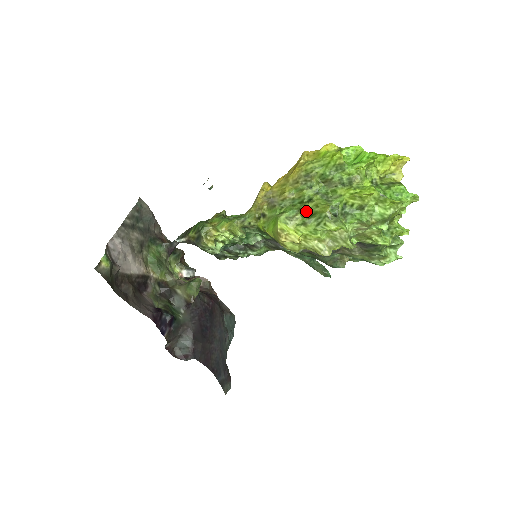
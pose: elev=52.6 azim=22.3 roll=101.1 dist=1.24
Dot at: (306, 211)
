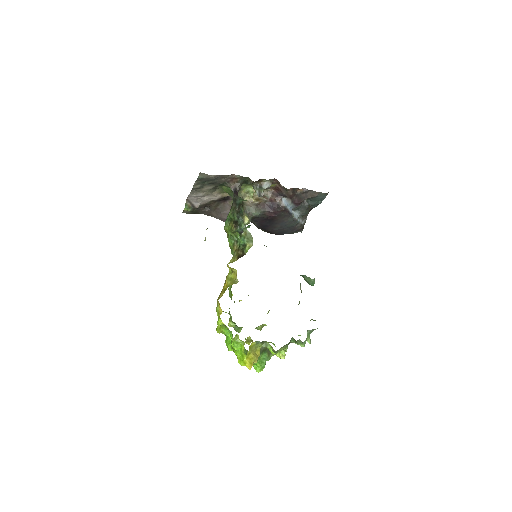
Dot at: occluded
